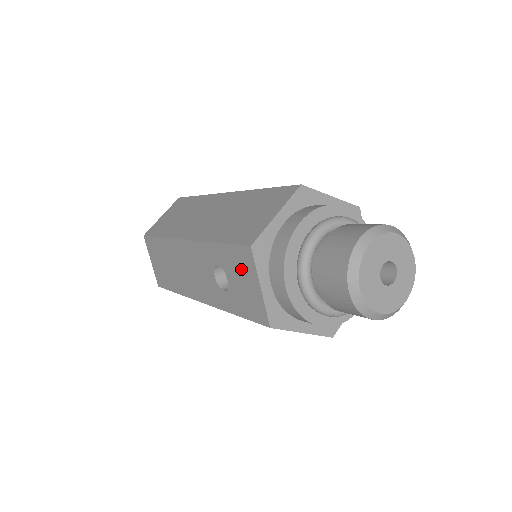
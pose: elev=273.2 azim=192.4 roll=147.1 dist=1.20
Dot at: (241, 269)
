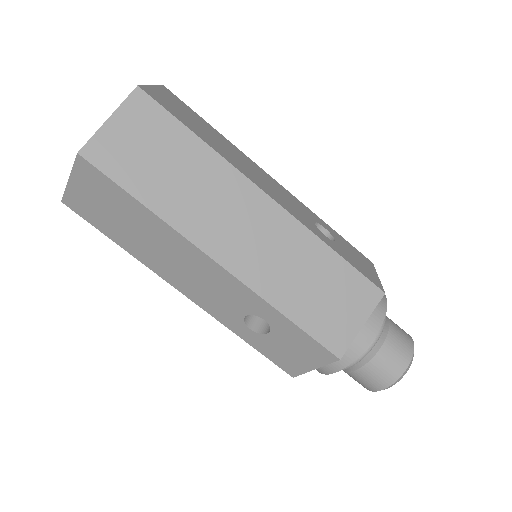
Dot at: (303, 350)
